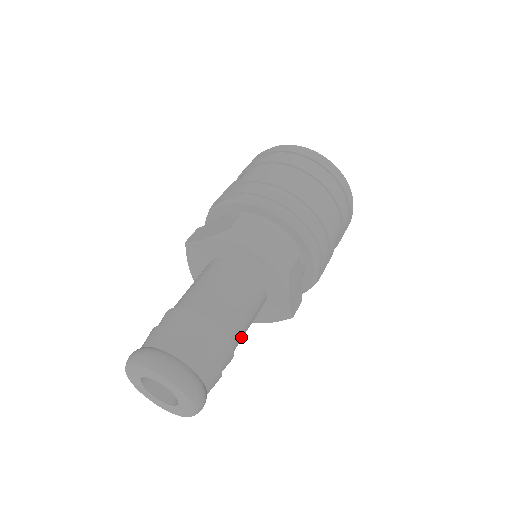
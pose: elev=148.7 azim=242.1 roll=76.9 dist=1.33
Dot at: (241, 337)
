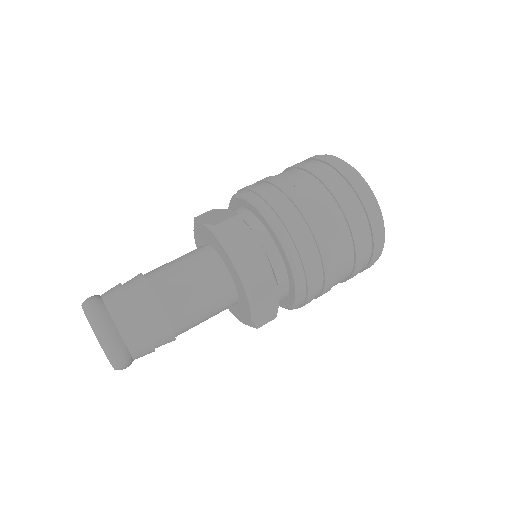
Dot at: (191, 325)
